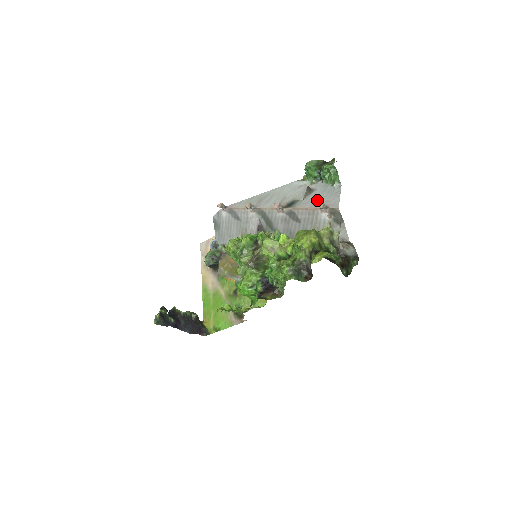
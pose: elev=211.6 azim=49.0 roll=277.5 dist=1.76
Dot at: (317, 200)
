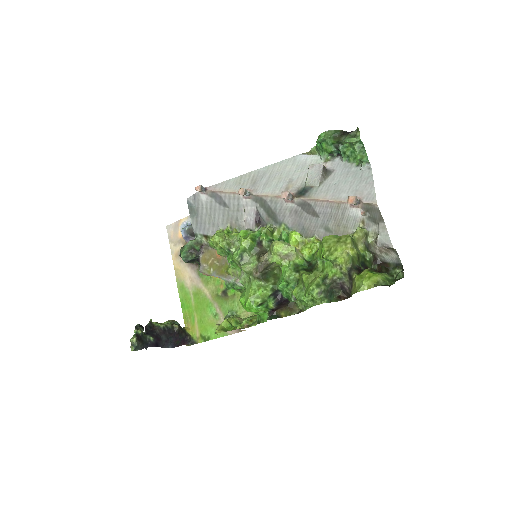
Dot at: (341, 188)
